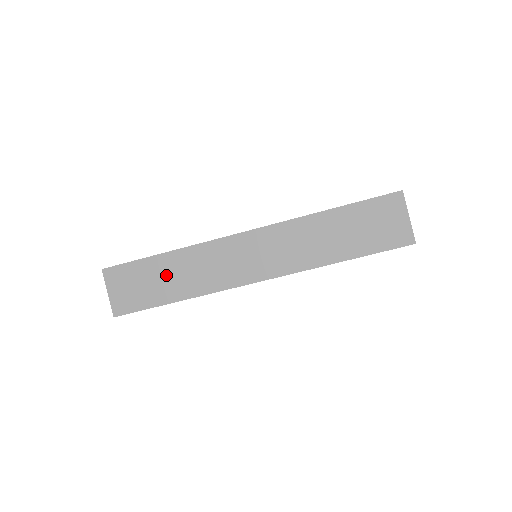
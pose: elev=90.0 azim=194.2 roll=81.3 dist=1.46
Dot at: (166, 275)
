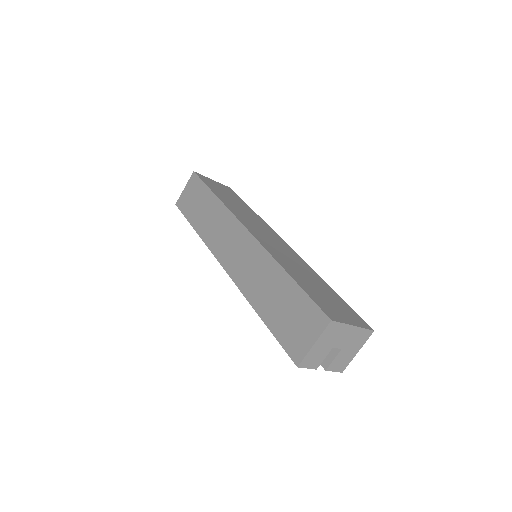
Dot at: (205, 208)
